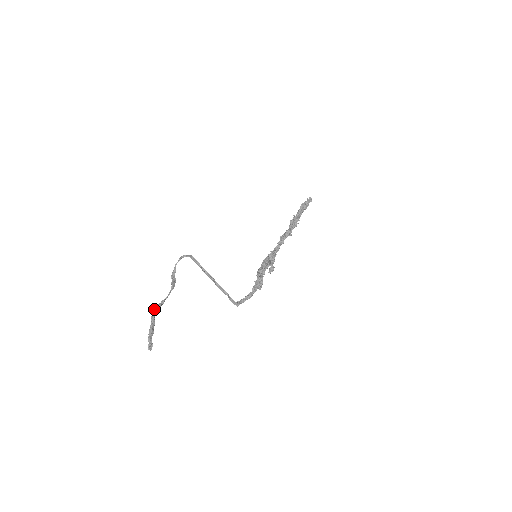
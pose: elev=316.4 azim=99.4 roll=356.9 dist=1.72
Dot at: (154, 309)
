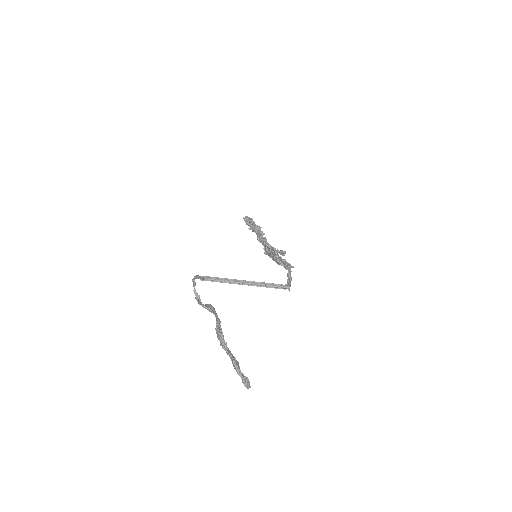
Dot at: (216, 333)
